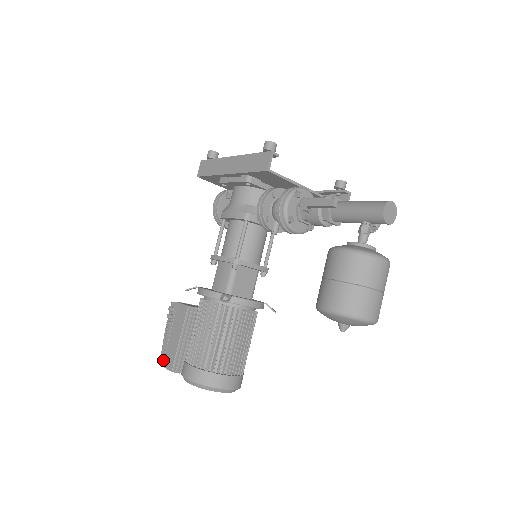
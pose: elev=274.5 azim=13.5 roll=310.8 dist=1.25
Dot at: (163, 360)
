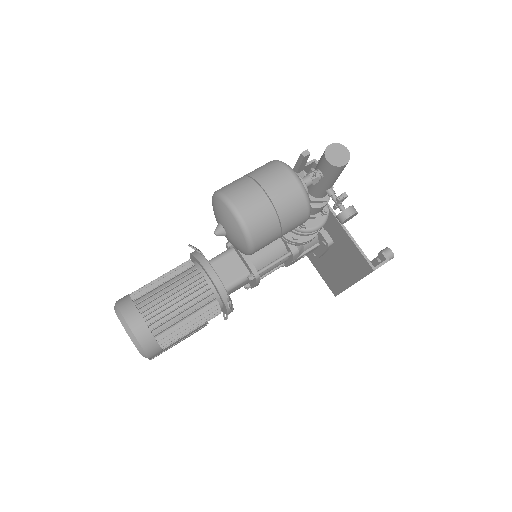
Dot at: occluded
